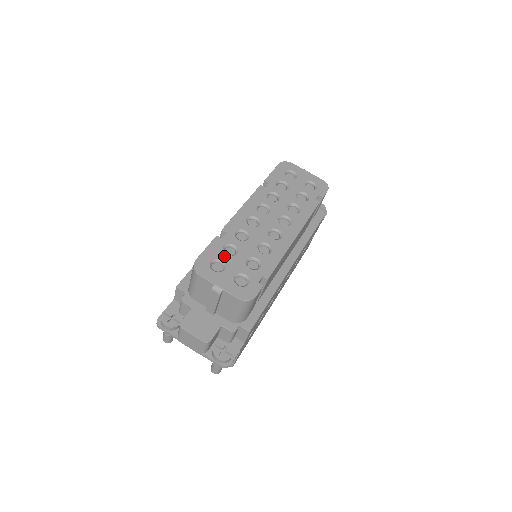
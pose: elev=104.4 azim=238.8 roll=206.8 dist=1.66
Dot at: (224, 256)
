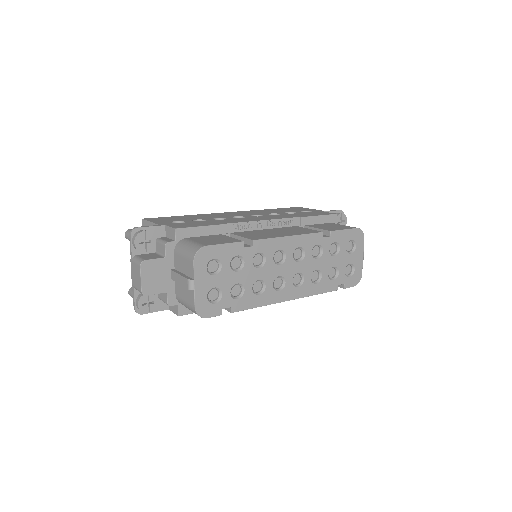
Dot at: (227, 264)
